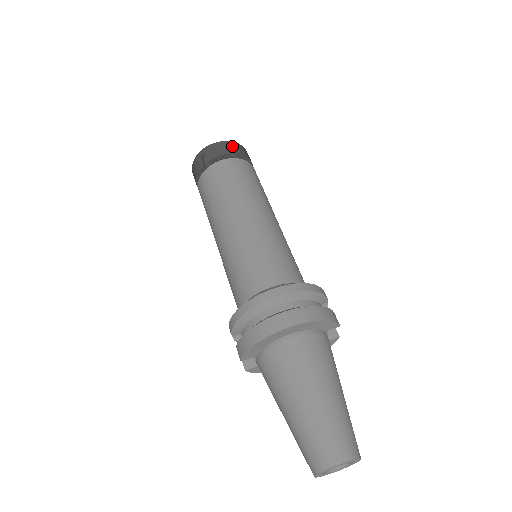
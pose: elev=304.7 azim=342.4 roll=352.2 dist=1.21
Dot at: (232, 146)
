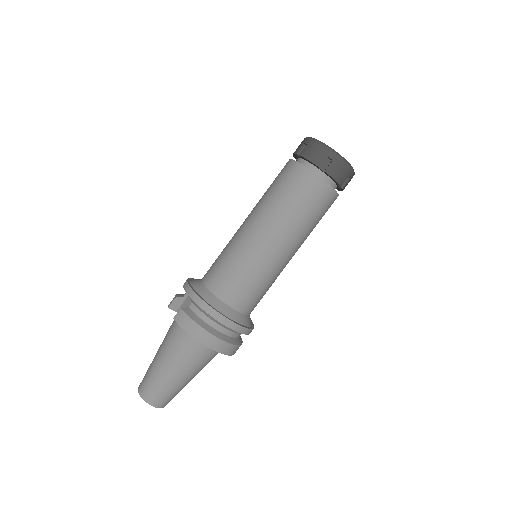
Dot at: (349, 176)
